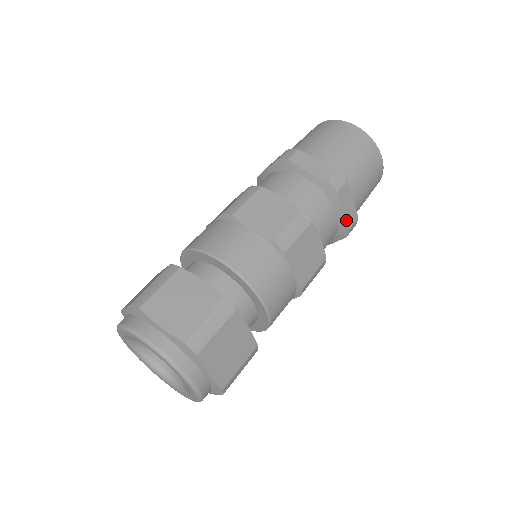
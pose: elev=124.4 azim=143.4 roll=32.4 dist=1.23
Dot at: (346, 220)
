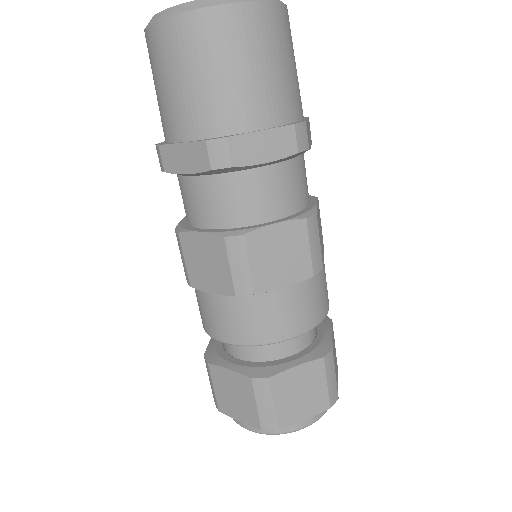
Dot at: (281, 157)
